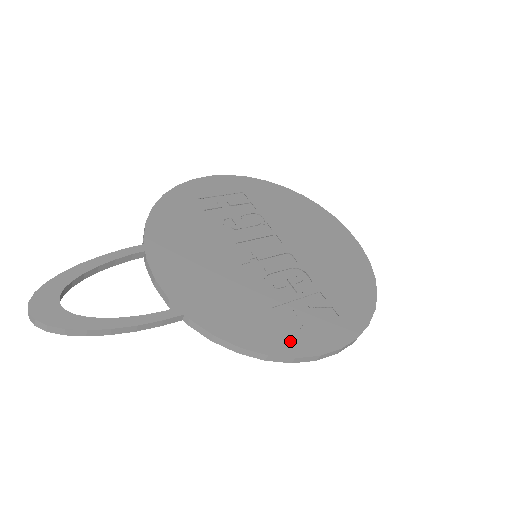
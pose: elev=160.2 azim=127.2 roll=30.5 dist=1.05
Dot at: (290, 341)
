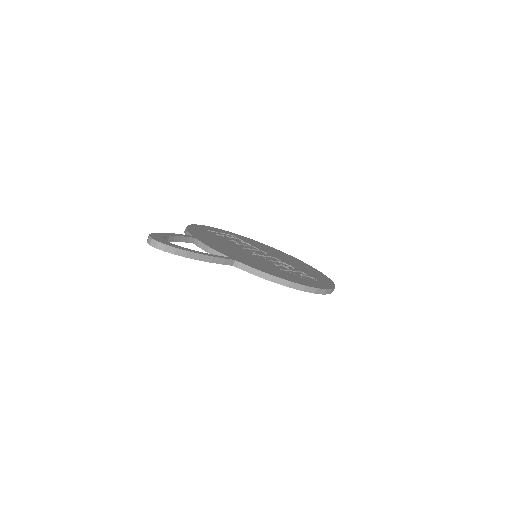
Dot at: (298, 281)
